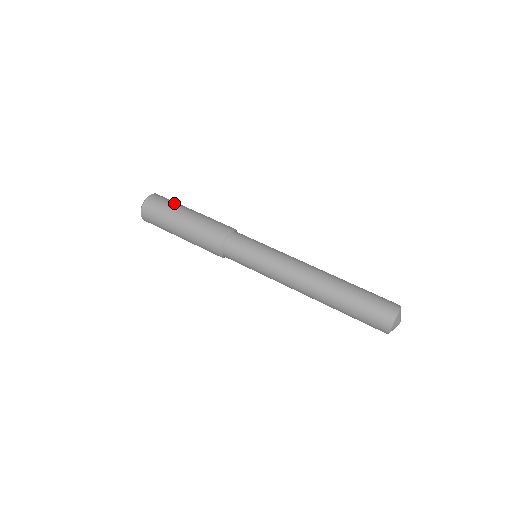
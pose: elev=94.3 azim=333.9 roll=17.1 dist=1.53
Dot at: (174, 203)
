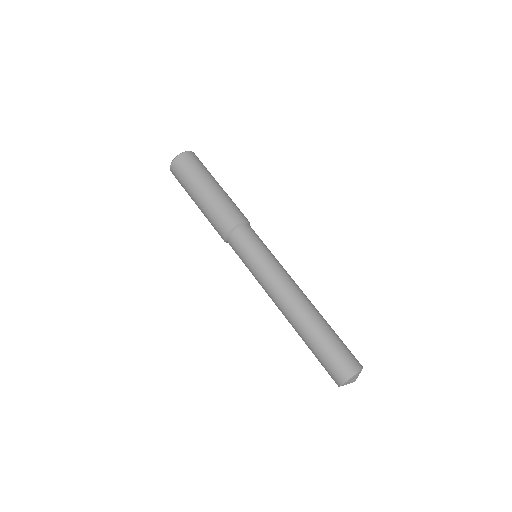
Dot at: (204, 170)
